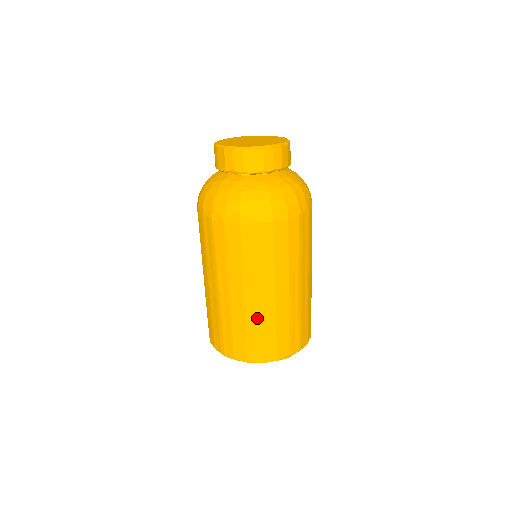
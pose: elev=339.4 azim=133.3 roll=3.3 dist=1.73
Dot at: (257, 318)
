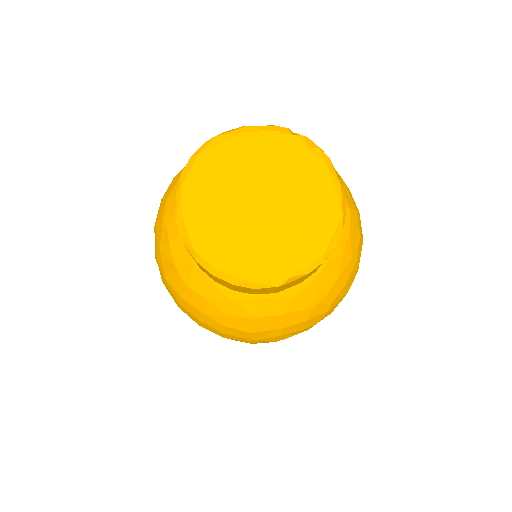
Dot at: occluded
